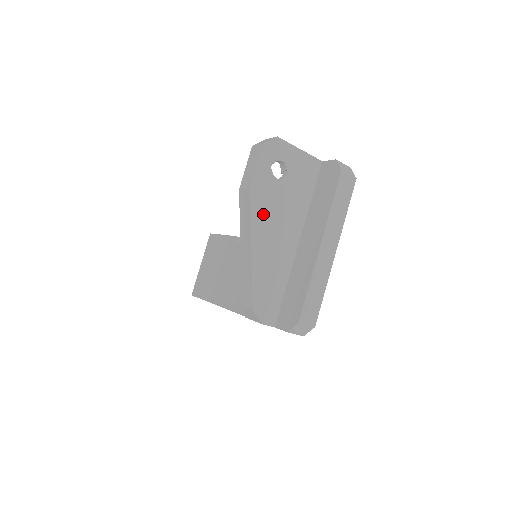
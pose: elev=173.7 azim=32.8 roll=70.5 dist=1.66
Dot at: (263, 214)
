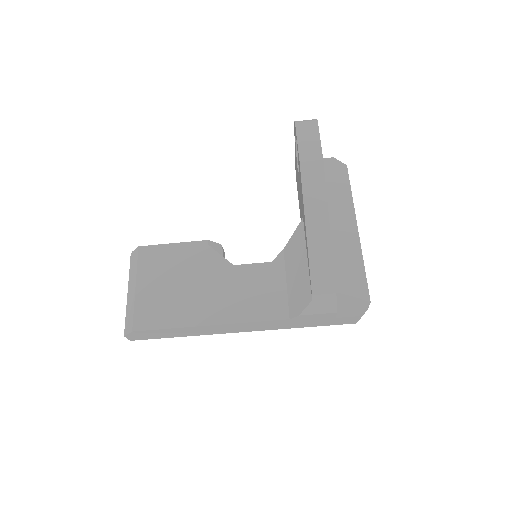
Dot at: occluded
